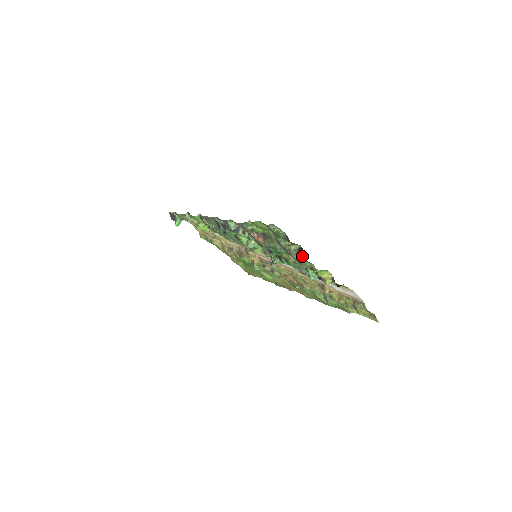
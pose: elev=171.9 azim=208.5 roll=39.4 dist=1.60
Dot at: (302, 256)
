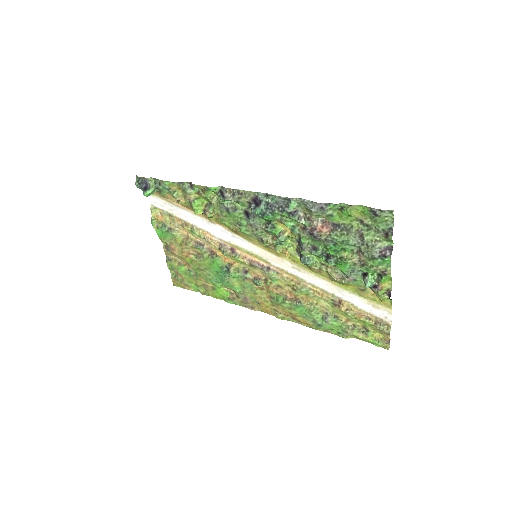
Dot at: (389, 255)
